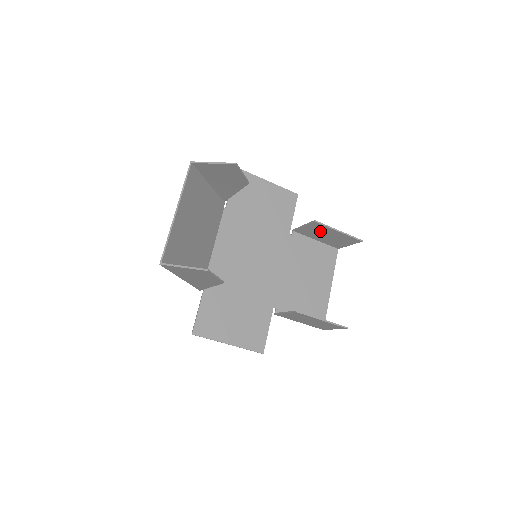
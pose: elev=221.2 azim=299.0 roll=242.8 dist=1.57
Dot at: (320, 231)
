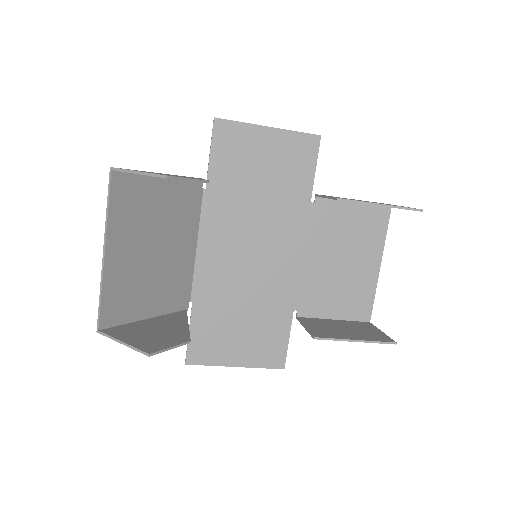
Dot at: occluded
